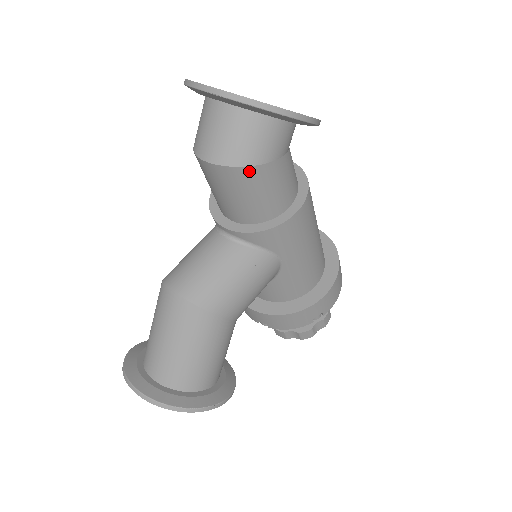
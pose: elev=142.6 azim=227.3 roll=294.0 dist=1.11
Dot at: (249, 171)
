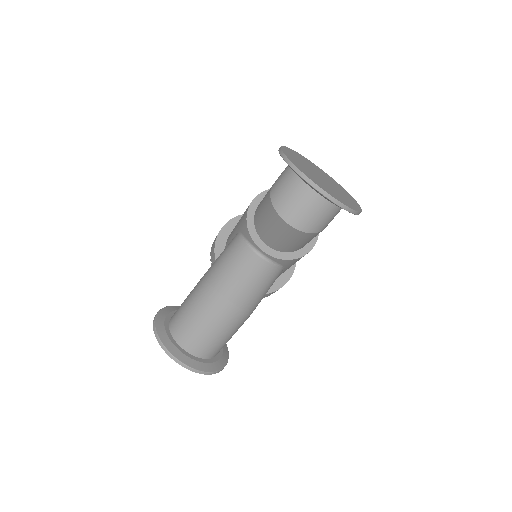
Dot at: (313, 234)
